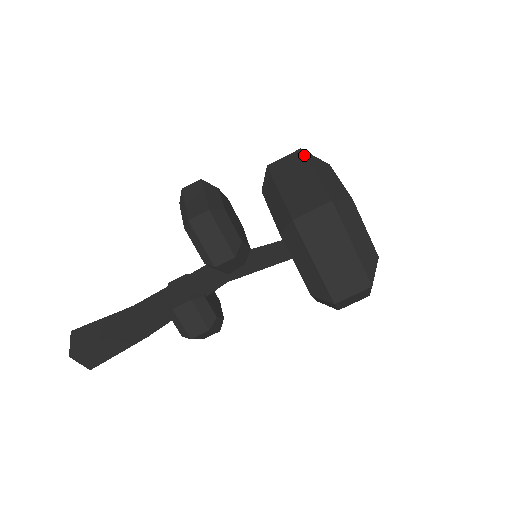
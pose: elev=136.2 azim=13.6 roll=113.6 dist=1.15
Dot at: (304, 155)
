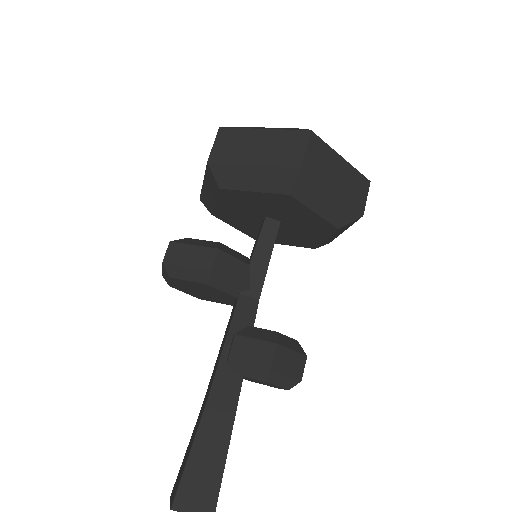
Dot at: occluded
